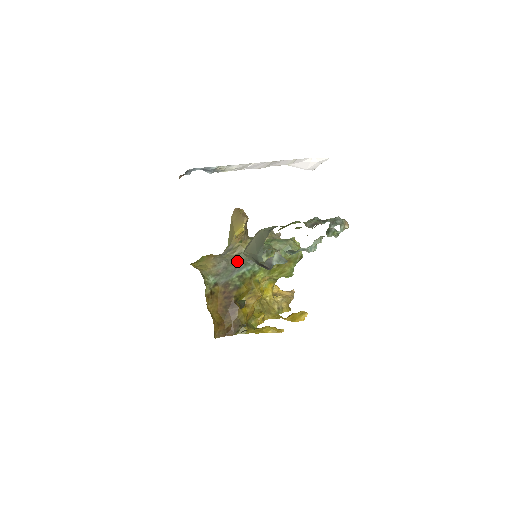
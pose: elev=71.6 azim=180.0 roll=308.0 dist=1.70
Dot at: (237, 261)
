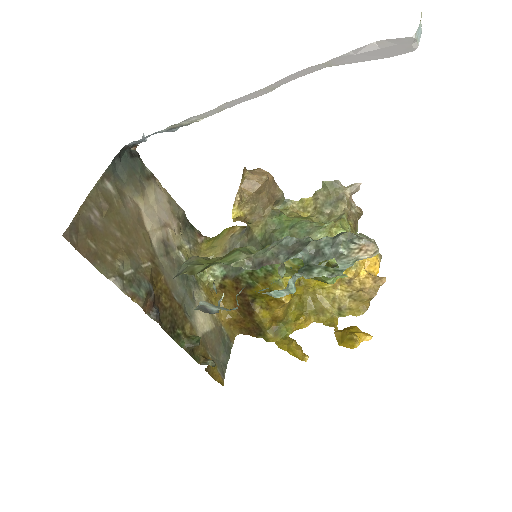
Dot at: occluded
